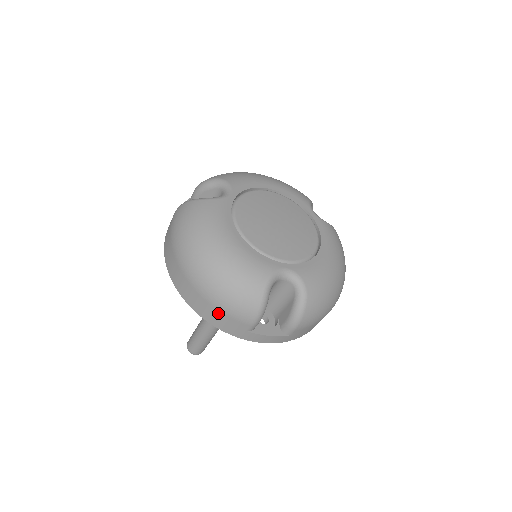
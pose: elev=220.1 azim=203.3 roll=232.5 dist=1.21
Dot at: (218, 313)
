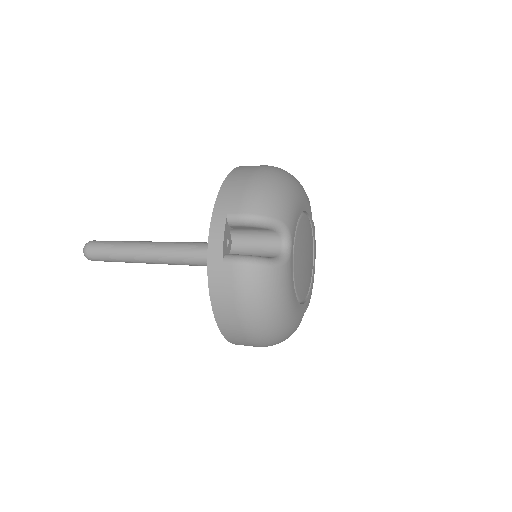
Dot at: (254, 346)
